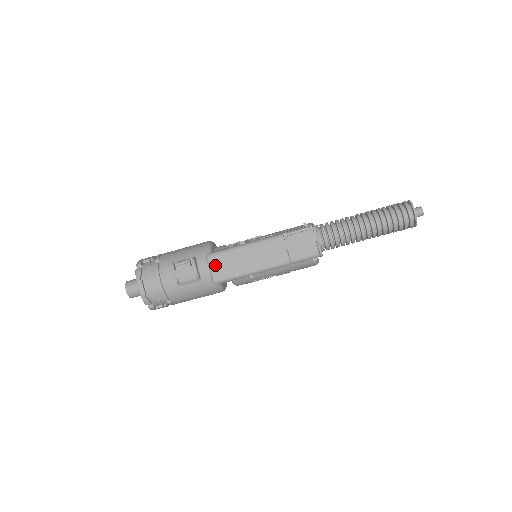
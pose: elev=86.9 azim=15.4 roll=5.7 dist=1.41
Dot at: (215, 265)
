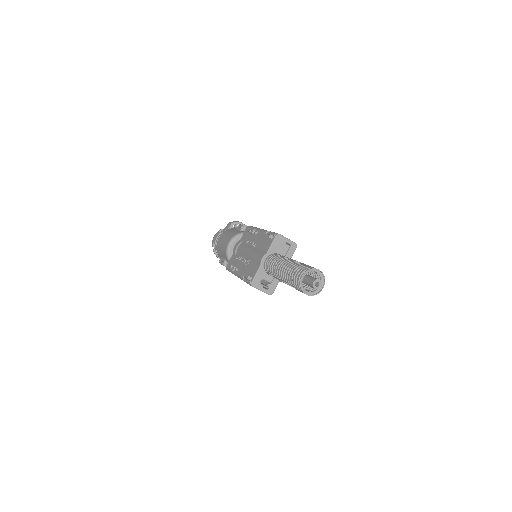
Dot at: occluded
